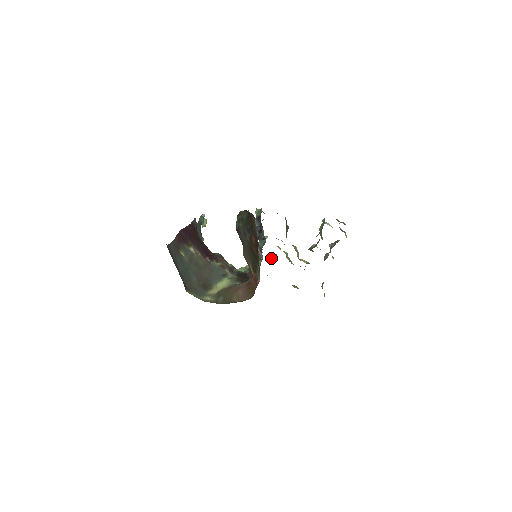
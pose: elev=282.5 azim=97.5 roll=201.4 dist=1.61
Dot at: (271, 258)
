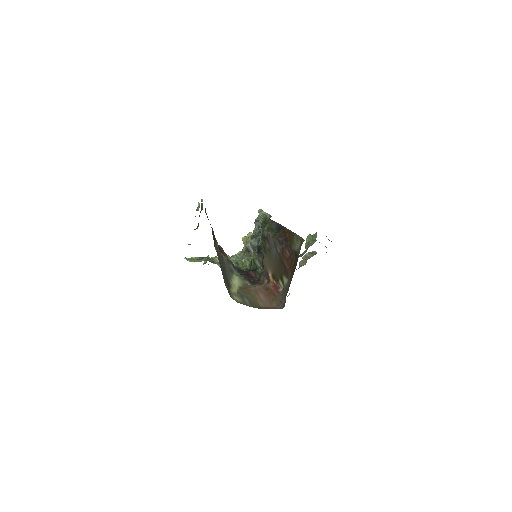
Dot at: occluded
